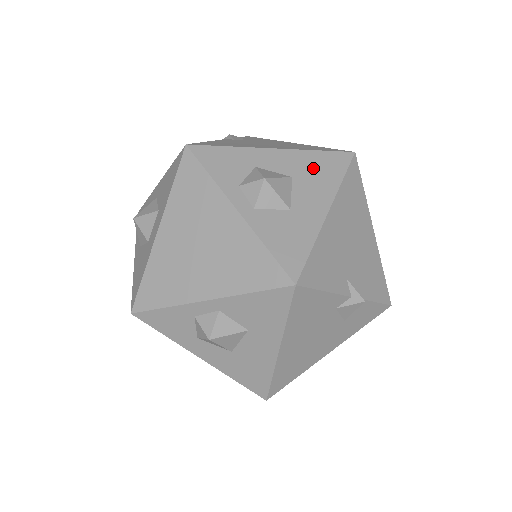
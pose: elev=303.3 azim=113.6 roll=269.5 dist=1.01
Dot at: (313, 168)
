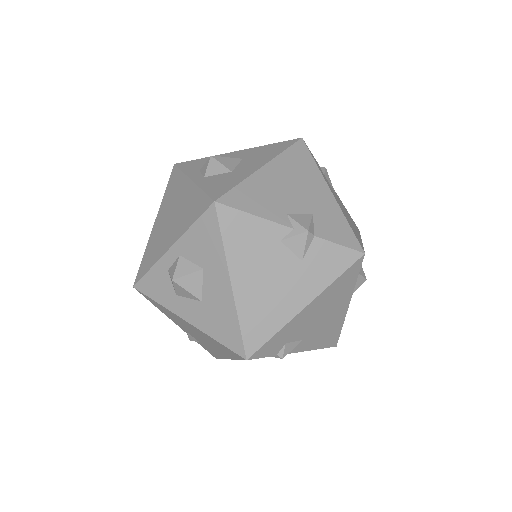
Dot at: (262, 152)
